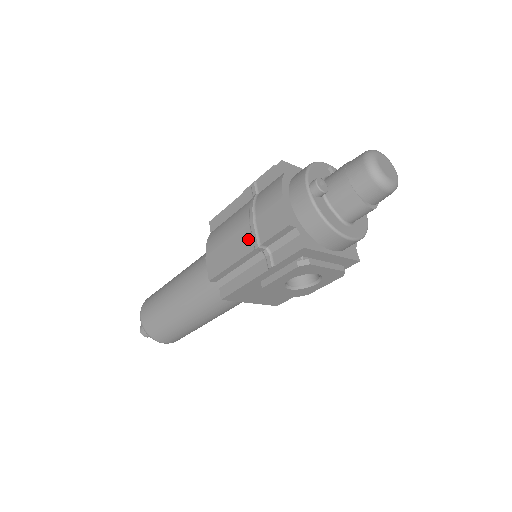
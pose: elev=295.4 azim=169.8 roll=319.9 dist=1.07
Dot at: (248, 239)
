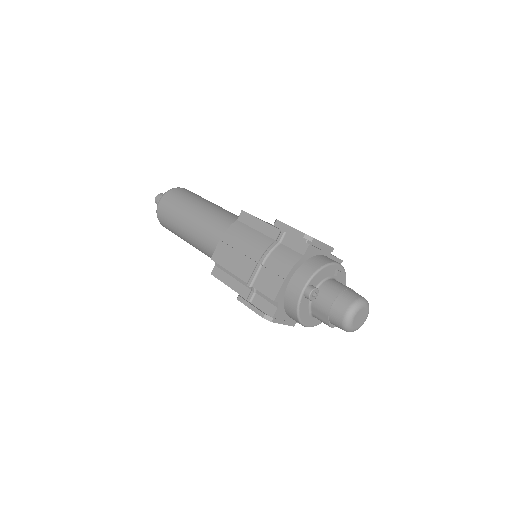
Dot at: (249, 271)
